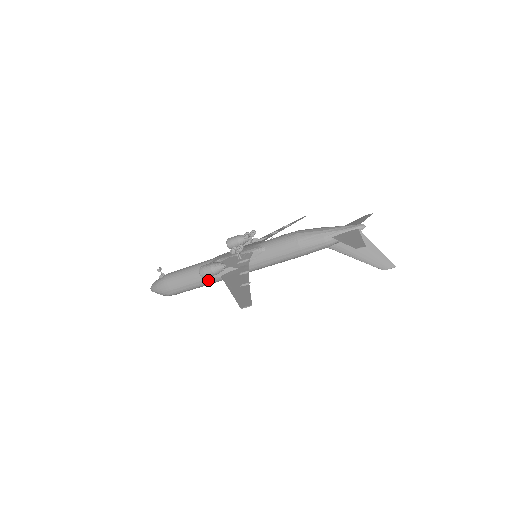
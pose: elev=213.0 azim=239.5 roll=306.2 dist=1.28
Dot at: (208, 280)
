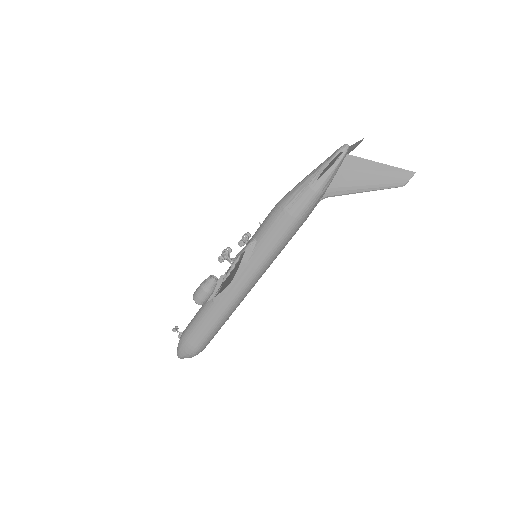
Dot at: (221, 312)
